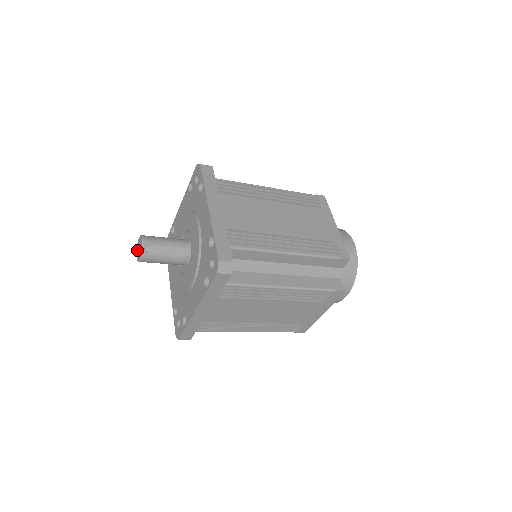
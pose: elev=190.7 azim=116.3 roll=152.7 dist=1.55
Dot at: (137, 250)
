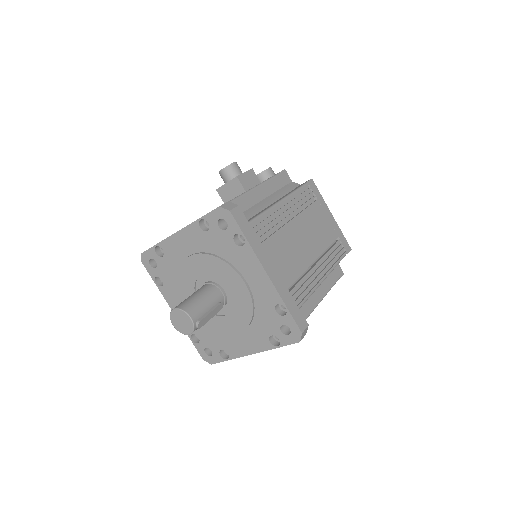
Dot at: (173, 321)
